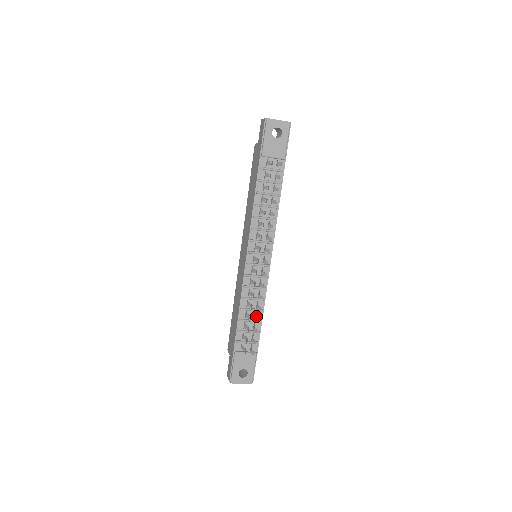
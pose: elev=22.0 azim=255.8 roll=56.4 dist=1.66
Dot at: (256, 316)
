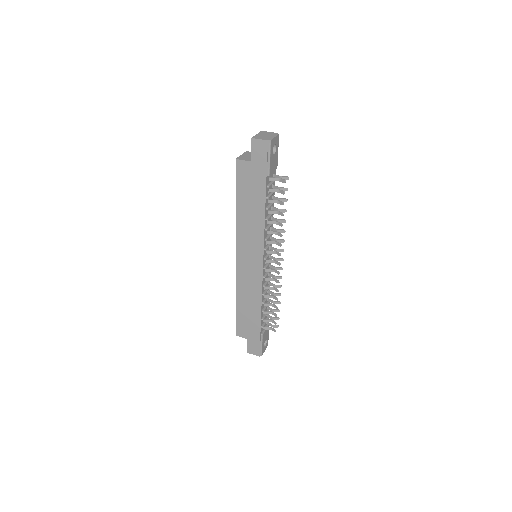
Dot at: (267, 300)
